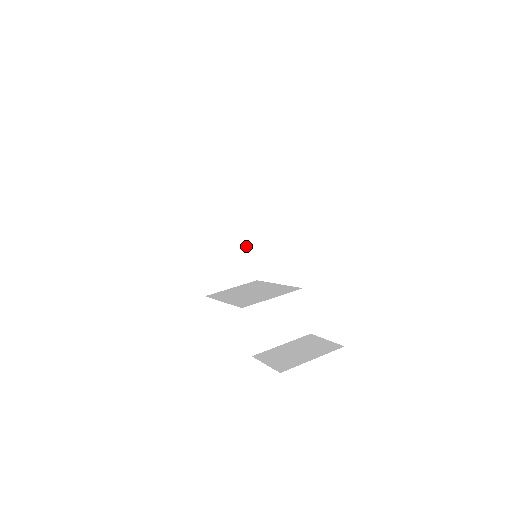
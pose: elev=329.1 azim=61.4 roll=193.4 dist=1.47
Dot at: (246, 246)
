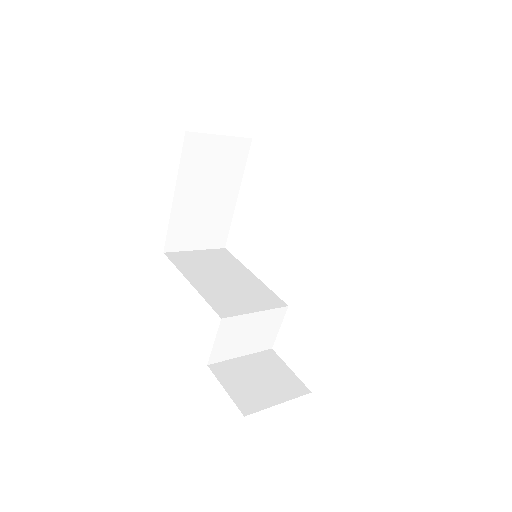
Dot at: (231, 208)
